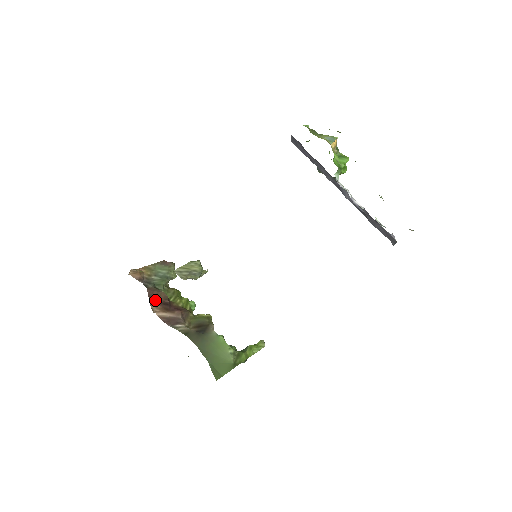
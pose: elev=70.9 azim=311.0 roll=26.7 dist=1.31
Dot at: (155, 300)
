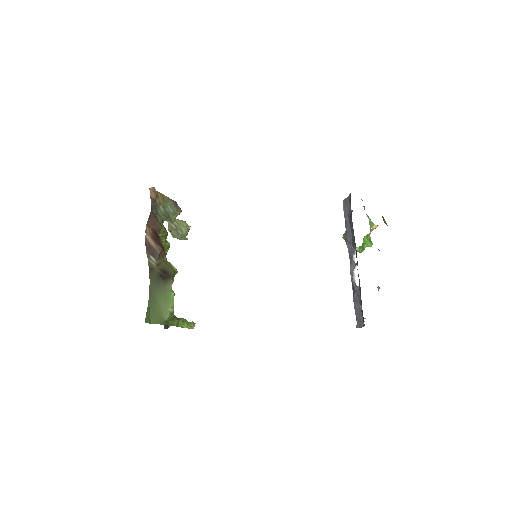
Dot at: (152, 224)
